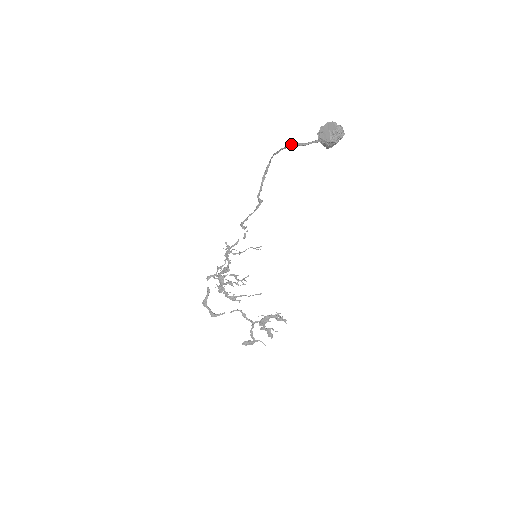
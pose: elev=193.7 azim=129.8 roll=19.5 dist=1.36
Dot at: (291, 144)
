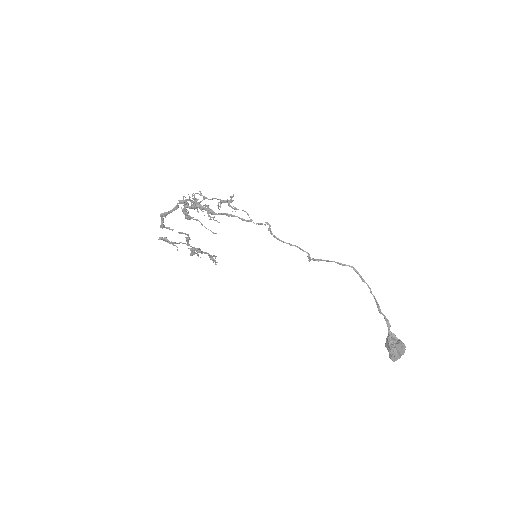
Dot at: occluded
